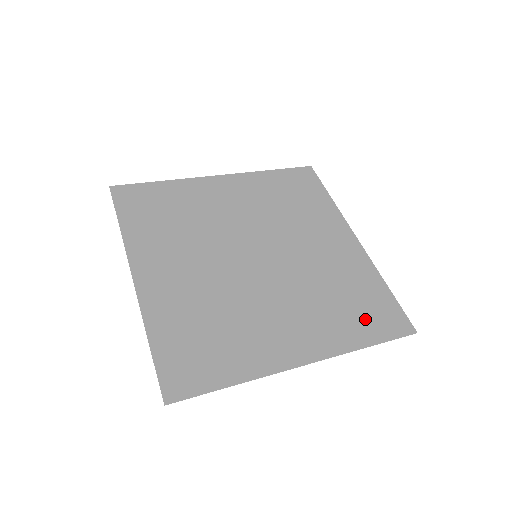
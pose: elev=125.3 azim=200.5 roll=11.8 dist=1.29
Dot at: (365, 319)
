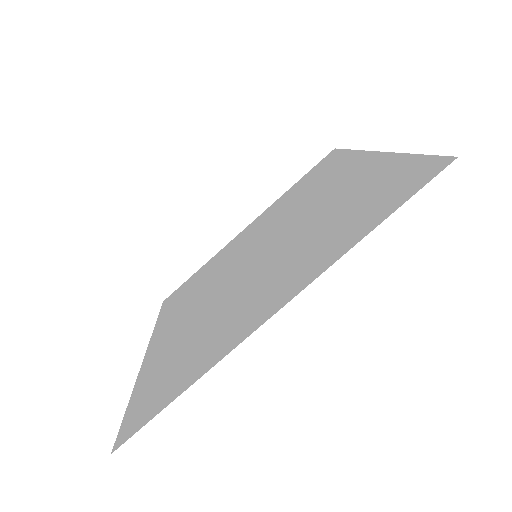
Dot at: (370, 209)
